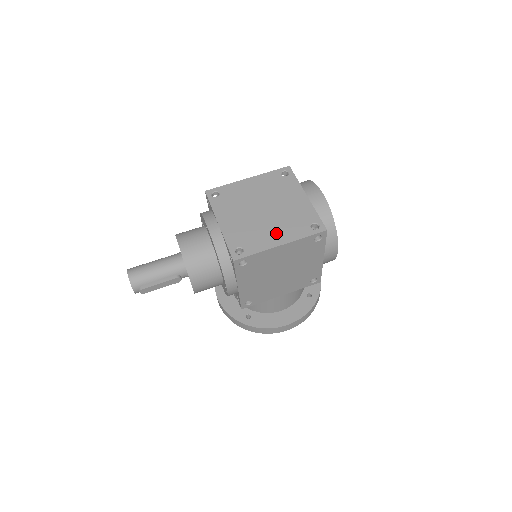
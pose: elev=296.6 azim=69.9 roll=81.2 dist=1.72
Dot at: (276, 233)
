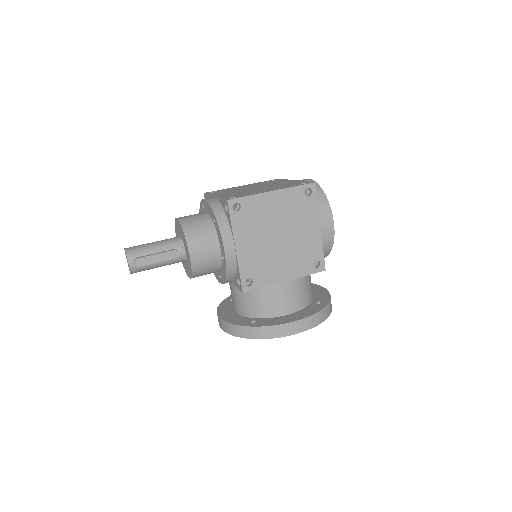
Dot at: (268, 189)
